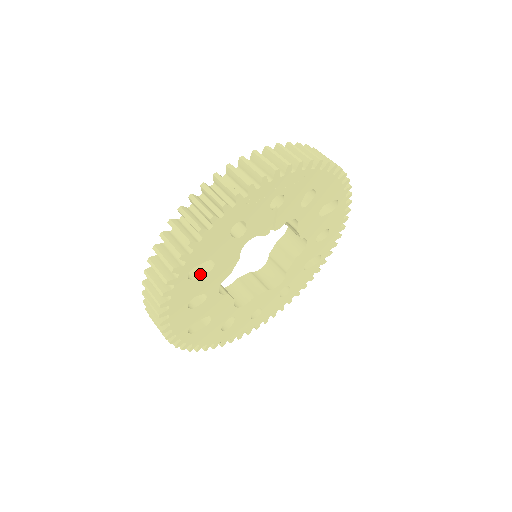
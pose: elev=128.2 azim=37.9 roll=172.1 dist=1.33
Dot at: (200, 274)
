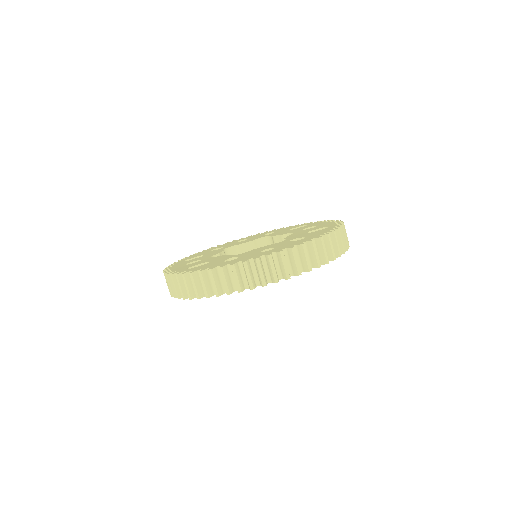
Dot at: occluded
